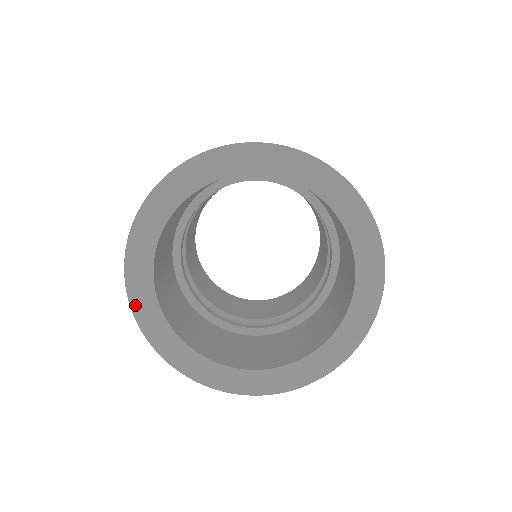
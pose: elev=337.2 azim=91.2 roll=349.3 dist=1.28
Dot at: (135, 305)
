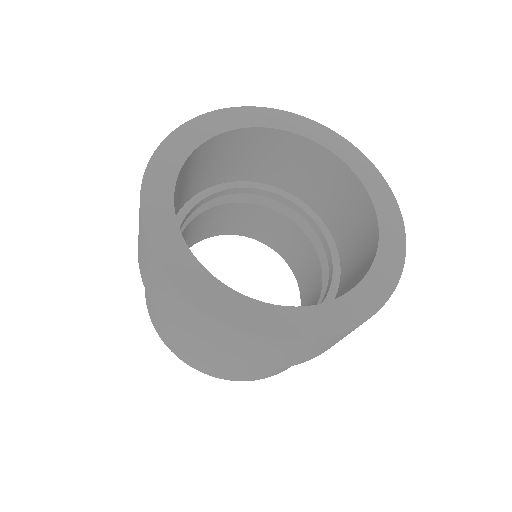
Dot at: (187, 289)
